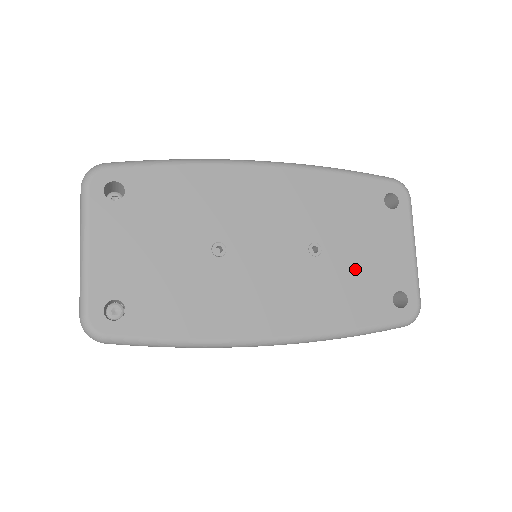
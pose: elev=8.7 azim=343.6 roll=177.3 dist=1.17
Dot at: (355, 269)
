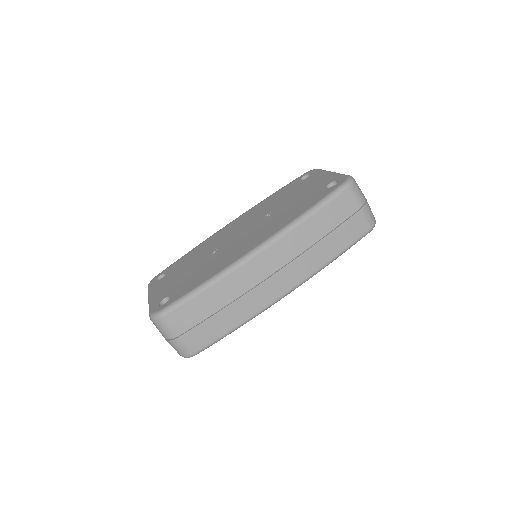
Dot at: (295, 201)
